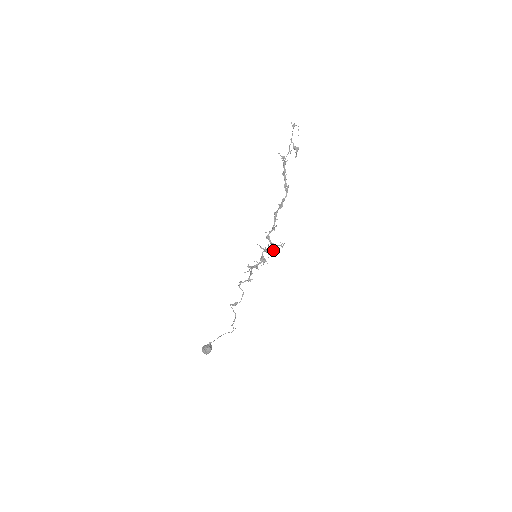
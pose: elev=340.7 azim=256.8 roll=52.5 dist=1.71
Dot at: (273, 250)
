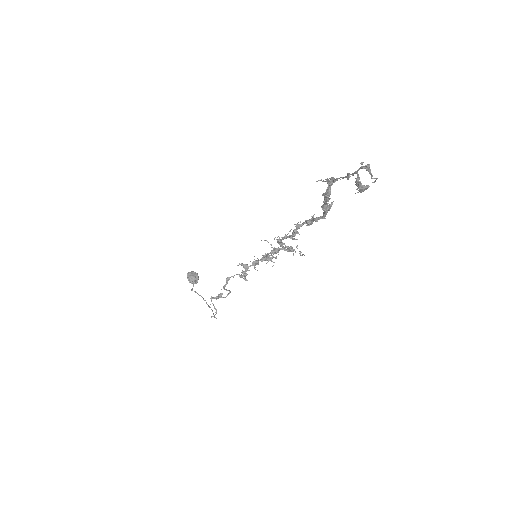
Dot at: (287, 250)
